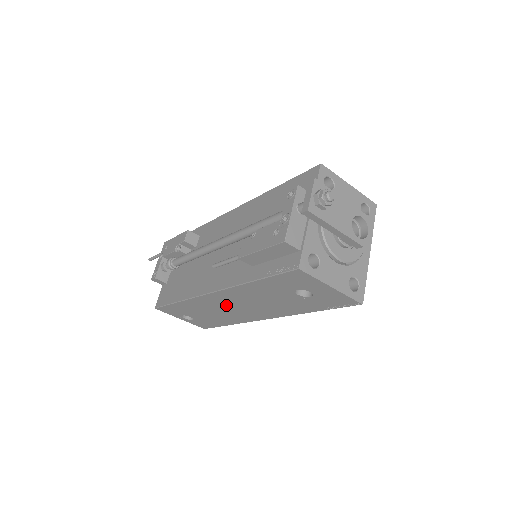
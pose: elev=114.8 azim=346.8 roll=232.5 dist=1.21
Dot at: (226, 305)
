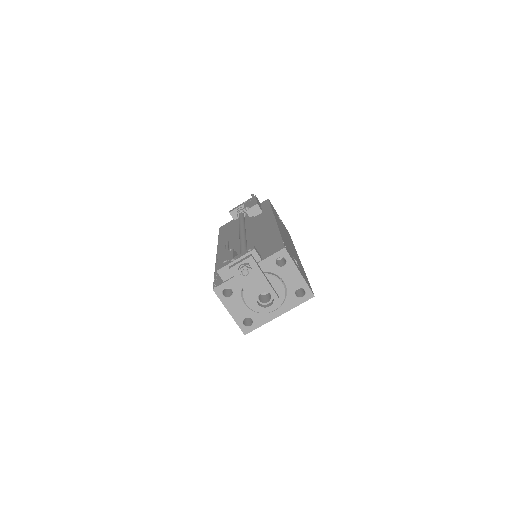
Dot at: occluded
